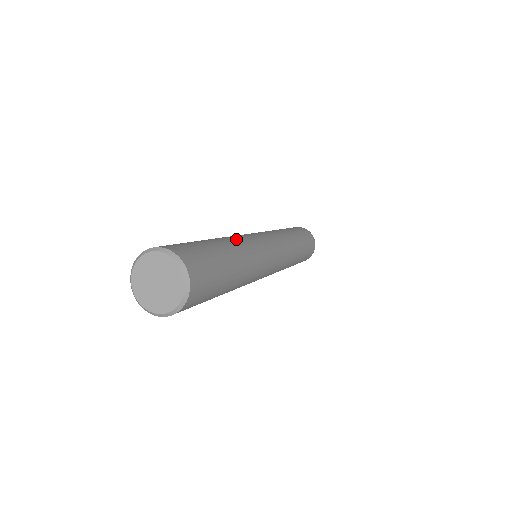
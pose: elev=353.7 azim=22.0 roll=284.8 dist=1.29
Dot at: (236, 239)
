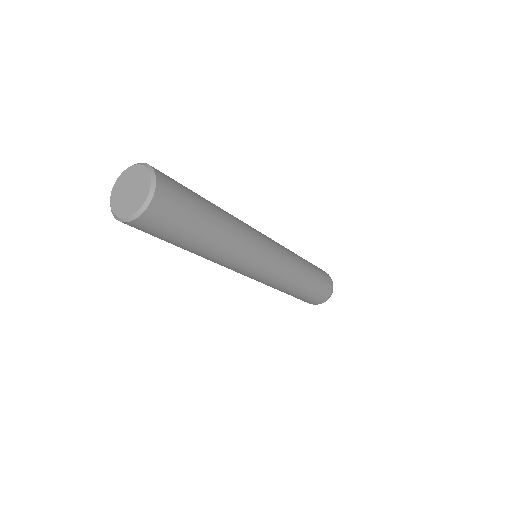
Dot at: (236, 220)
